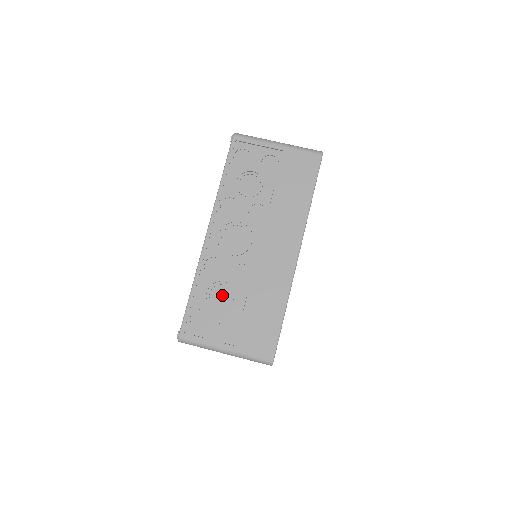
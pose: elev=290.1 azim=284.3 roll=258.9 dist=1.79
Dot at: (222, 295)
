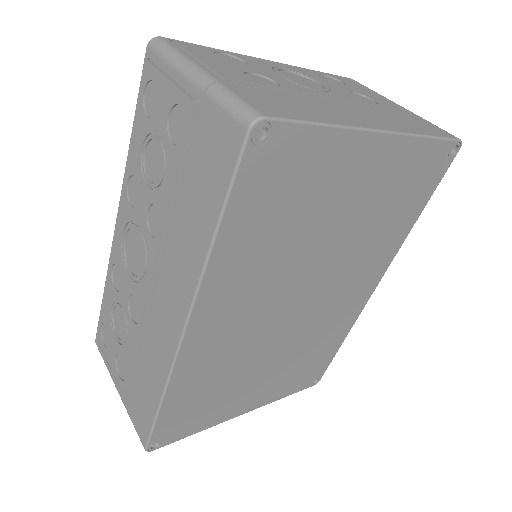
Dot at: (121, 323)
